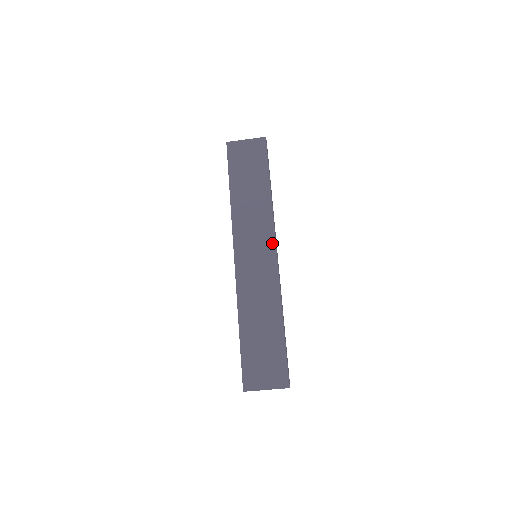
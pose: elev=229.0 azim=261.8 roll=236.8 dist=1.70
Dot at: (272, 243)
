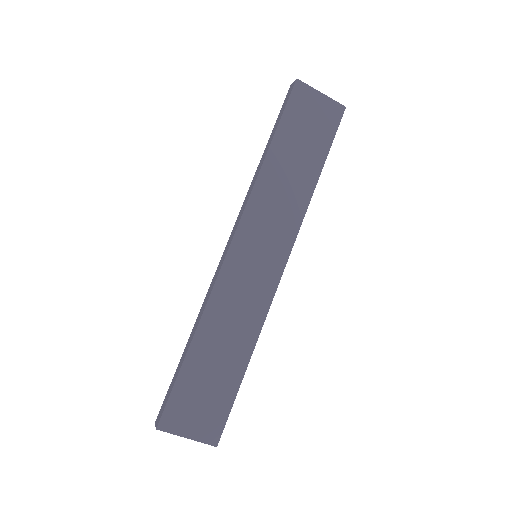
Dot at: (285, 252)
